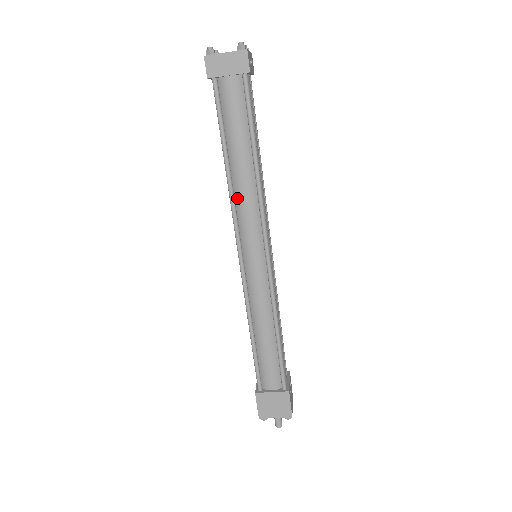
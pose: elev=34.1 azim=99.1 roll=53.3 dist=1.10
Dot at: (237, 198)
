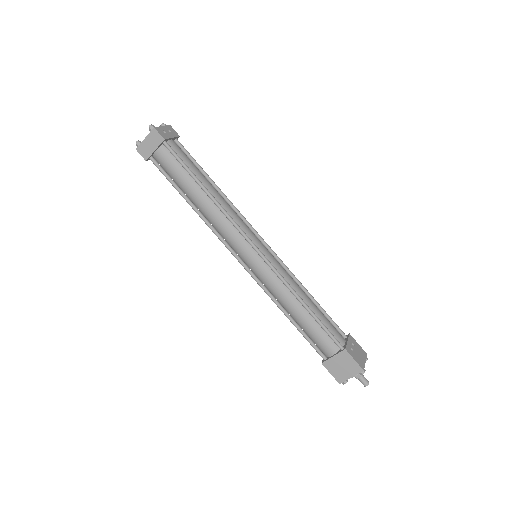
Dot at: (212, 223)
